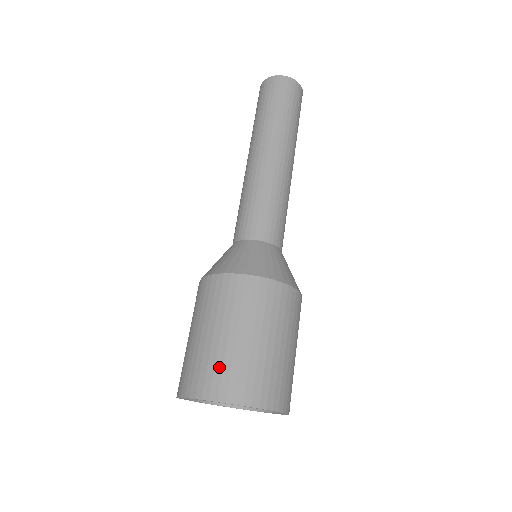
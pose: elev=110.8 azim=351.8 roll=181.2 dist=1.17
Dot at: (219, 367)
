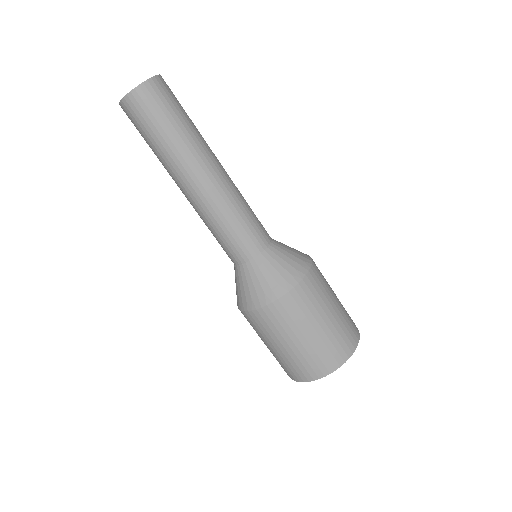
Dot at: (339, 338)
